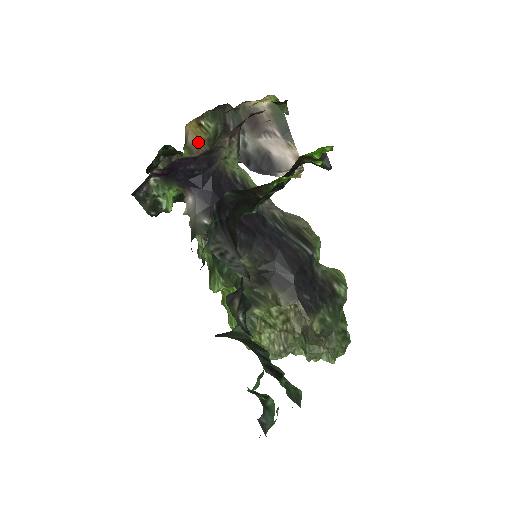
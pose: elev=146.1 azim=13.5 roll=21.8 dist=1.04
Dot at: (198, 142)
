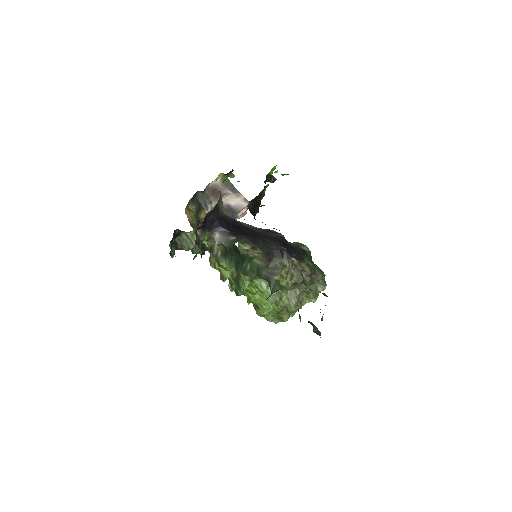
Dot at: (192, 219)
